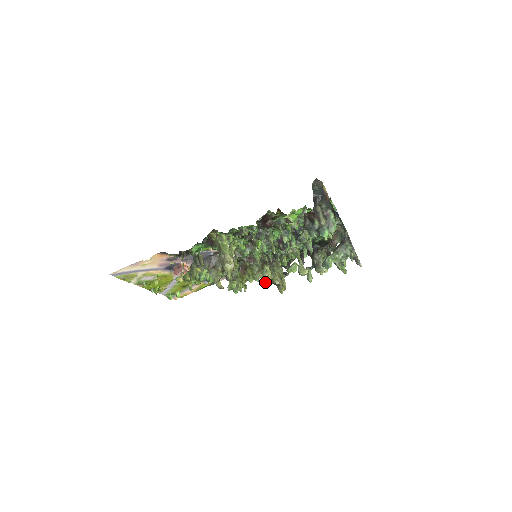
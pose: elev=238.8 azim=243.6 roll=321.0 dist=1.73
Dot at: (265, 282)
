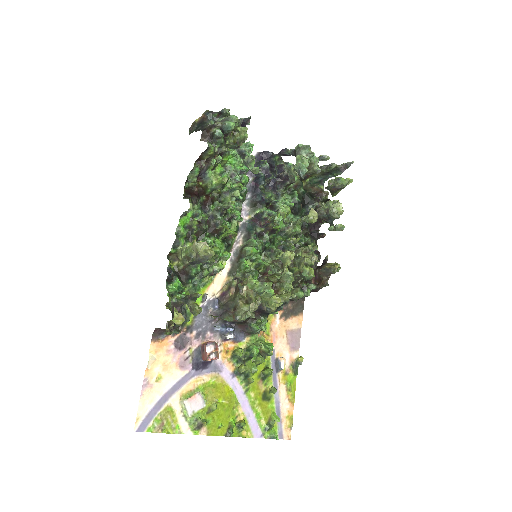
Dot at: (303, 272)
